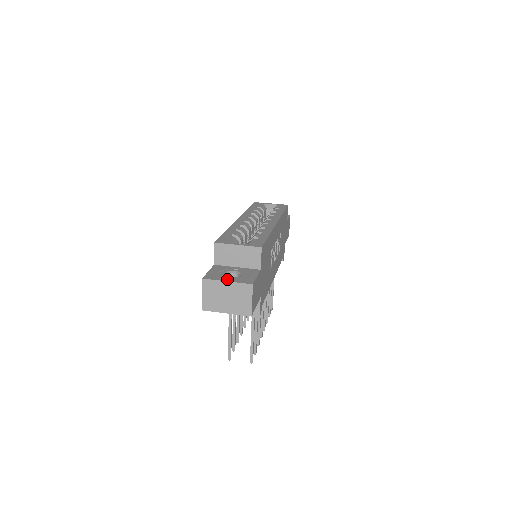
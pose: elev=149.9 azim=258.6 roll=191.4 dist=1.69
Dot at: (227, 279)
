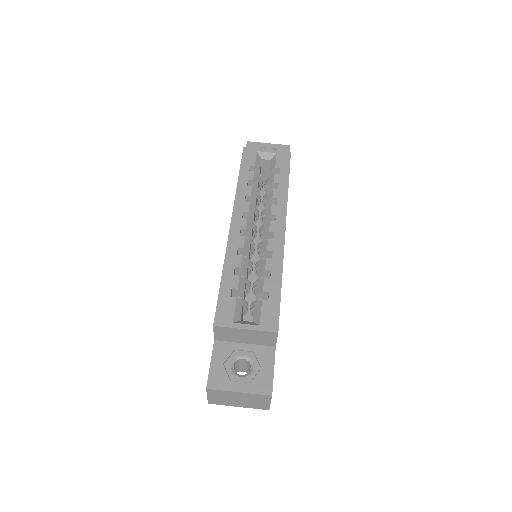
Dot at: (238, 386)
